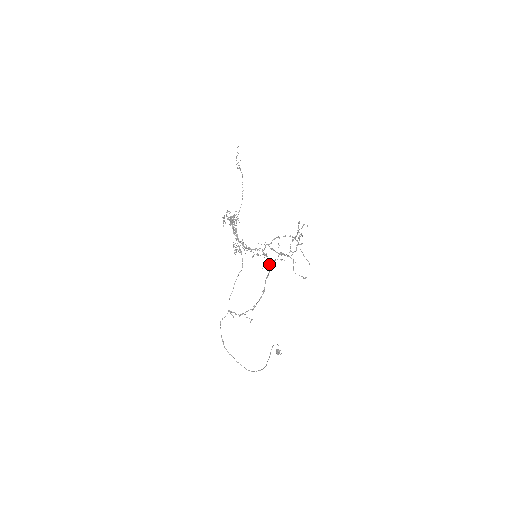
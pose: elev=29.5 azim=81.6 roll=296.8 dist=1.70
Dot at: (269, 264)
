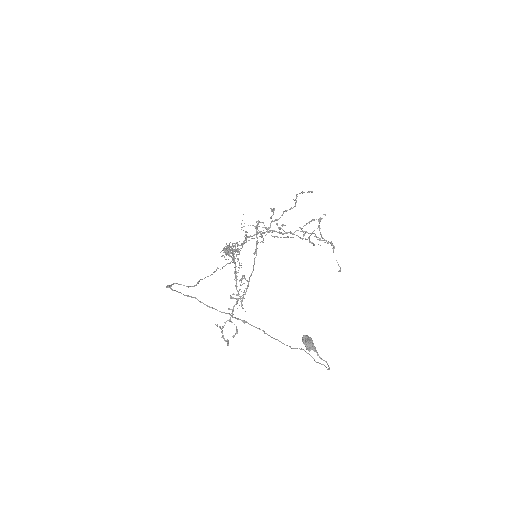
Dot at: (257, 221)
